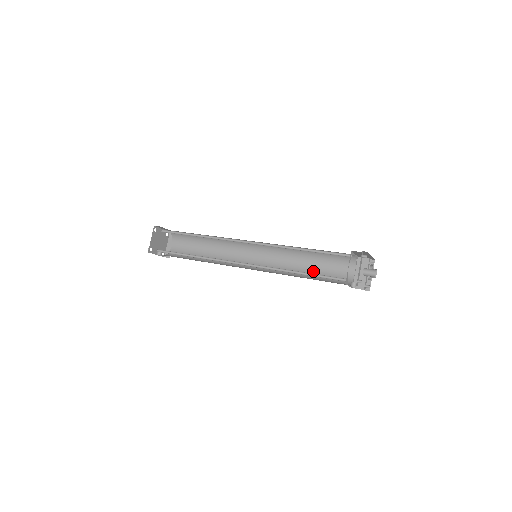
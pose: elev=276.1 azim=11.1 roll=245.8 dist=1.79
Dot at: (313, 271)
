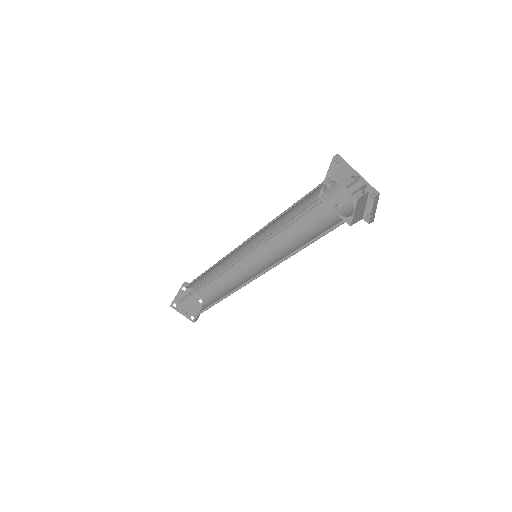
Dot at: occluded
